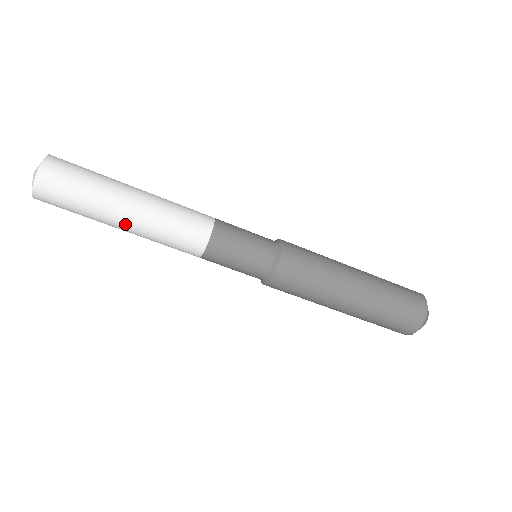
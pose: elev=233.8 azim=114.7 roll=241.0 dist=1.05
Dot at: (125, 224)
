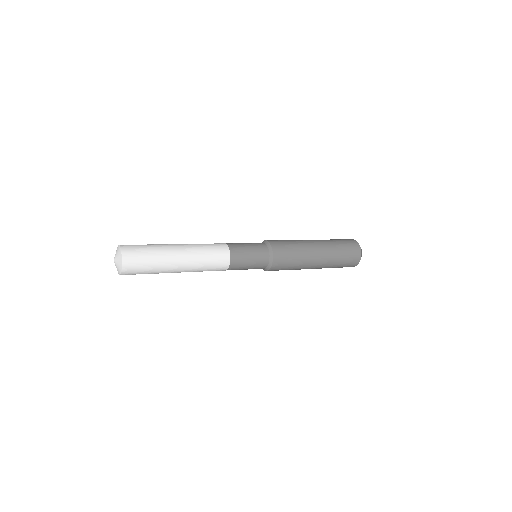
Dot at: (179, 271)
